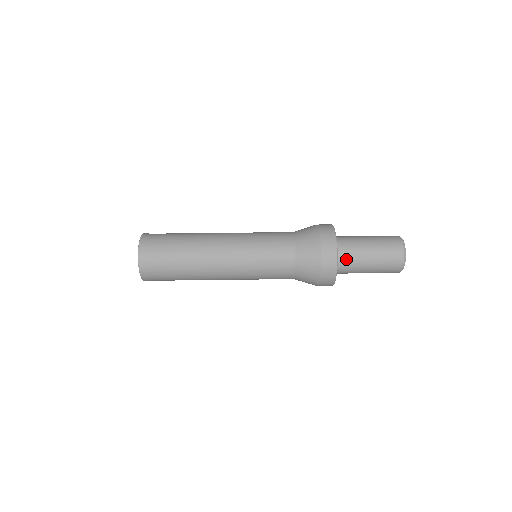
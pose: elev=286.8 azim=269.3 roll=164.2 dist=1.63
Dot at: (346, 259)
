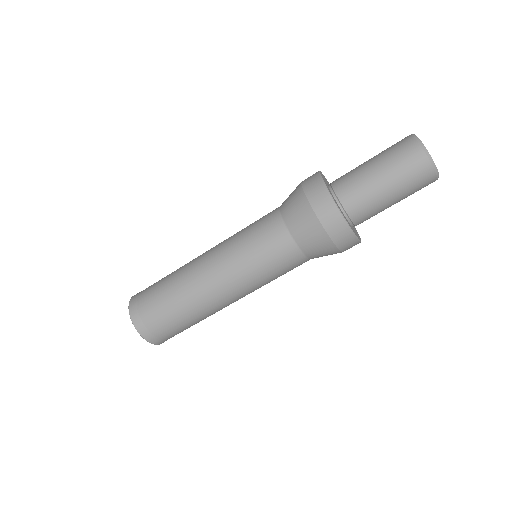
Dot at: (355, 203)
